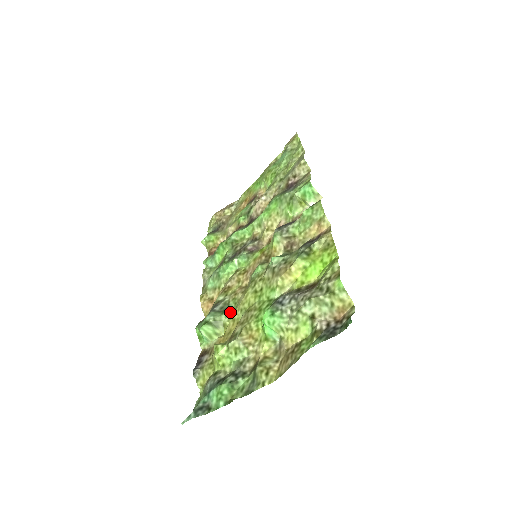
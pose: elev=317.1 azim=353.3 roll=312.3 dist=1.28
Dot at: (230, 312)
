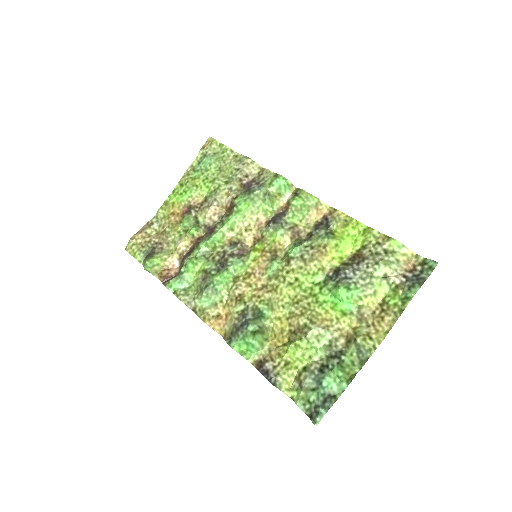
Dot at: (267, 314)
